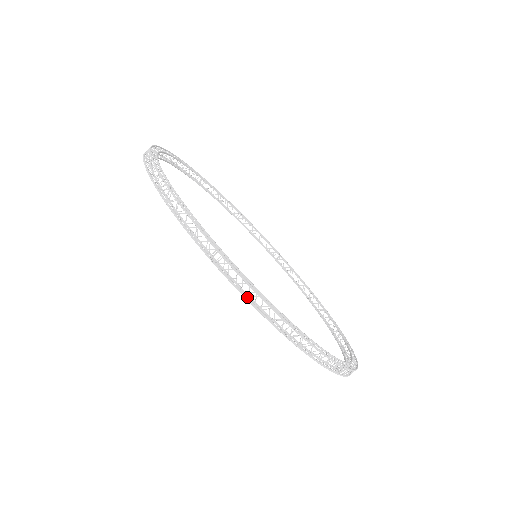
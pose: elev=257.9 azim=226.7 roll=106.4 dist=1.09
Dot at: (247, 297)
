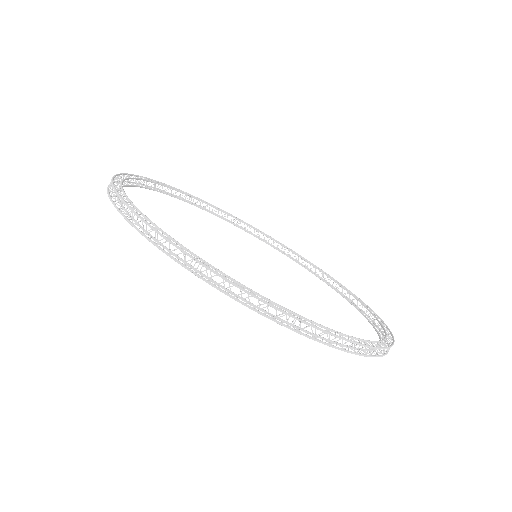
Dot at: (334, 346)
